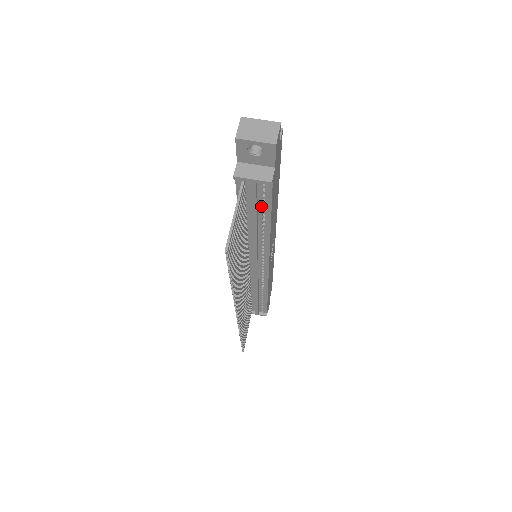
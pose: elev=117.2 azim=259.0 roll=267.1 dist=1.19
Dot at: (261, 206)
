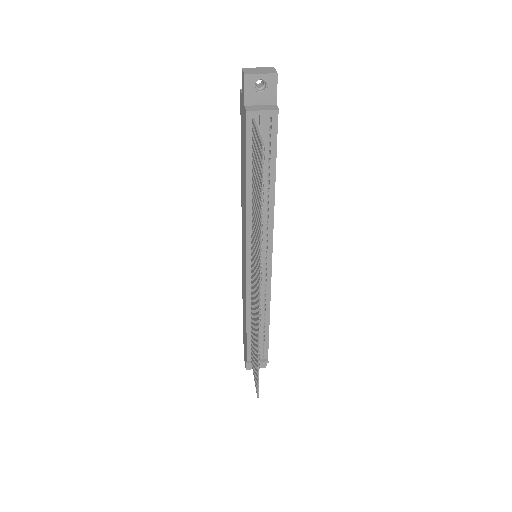
Dot at: (267, 154)
